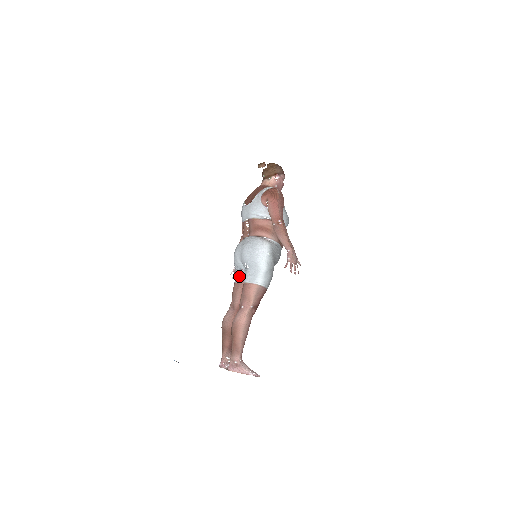
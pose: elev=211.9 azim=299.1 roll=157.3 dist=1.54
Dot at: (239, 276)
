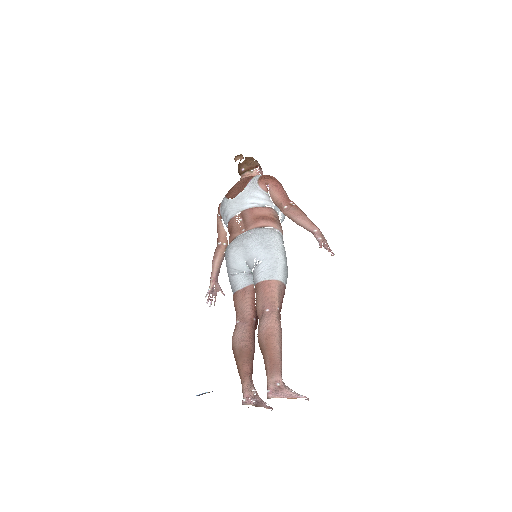
Dot at: (242, 280)
